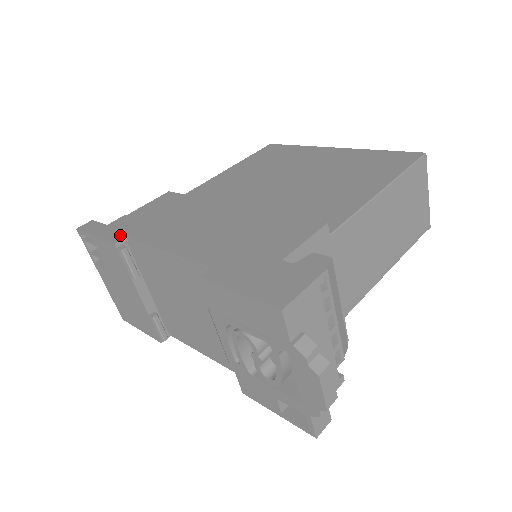
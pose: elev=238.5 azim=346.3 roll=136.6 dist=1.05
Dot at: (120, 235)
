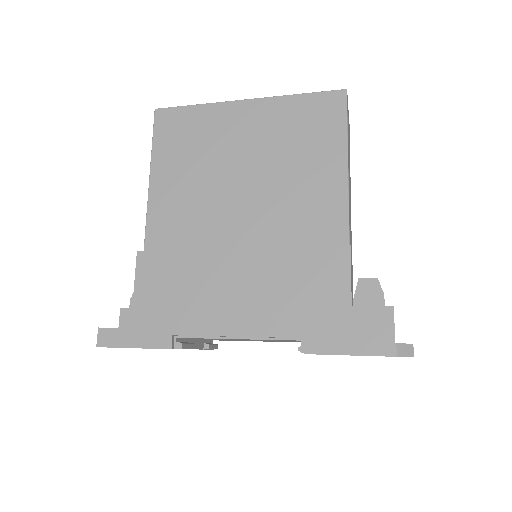
Dot at: (163, 336)
